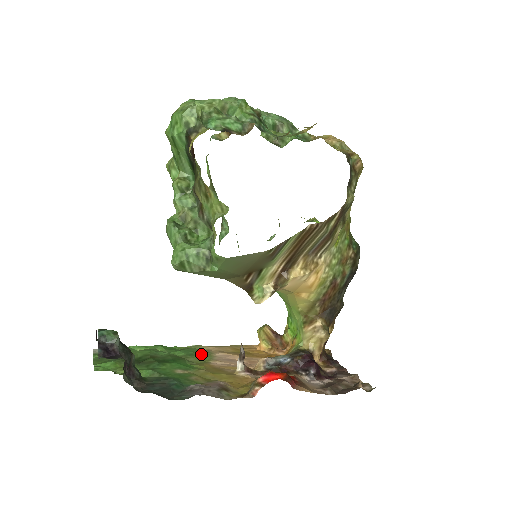
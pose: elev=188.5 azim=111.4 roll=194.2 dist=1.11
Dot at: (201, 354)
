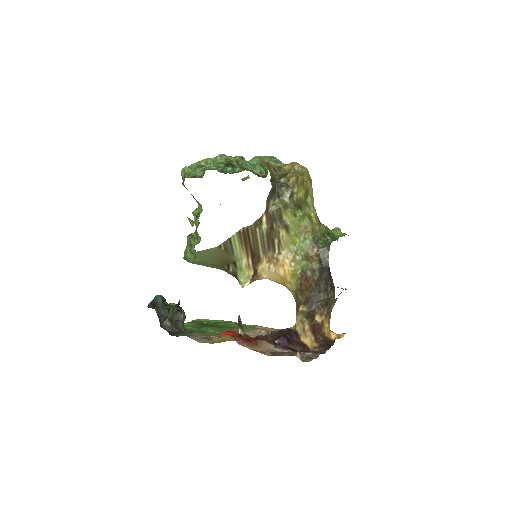
Dot at: (246, 328)
